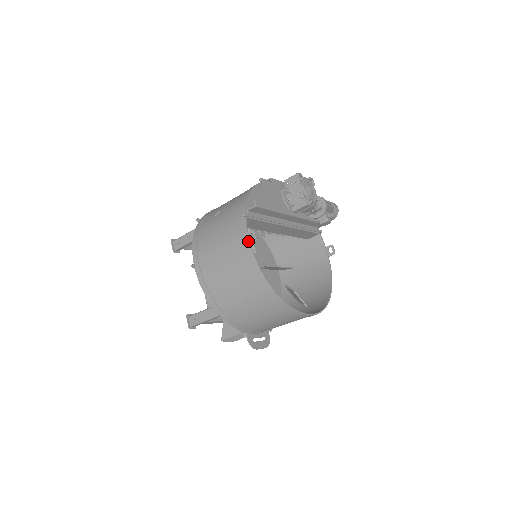
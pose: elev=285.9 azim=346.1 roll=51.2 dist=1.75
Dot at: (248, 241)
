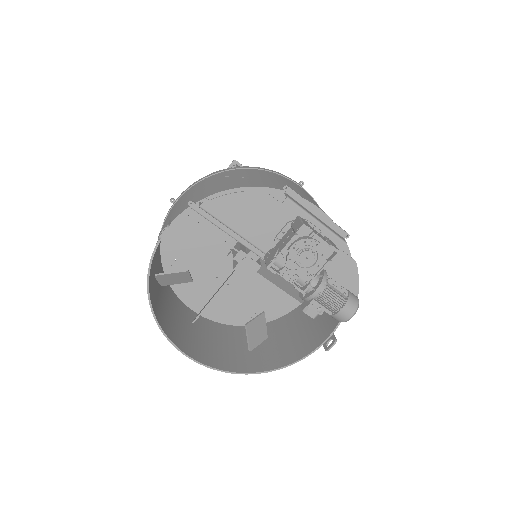
Dot at: (162, 230)
